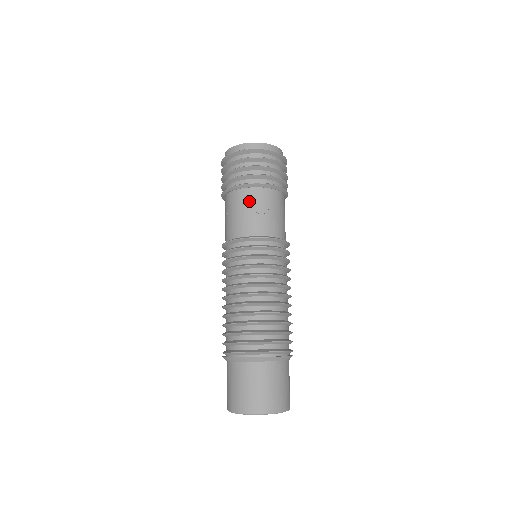
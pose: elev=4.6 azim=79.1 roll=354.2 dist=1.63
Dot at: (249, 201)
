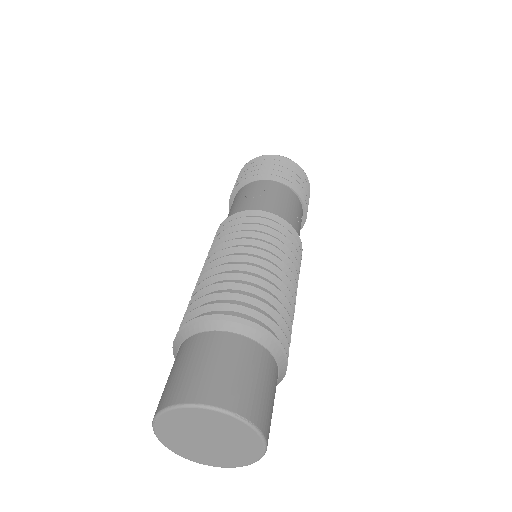
Dot at: (243, 193)
